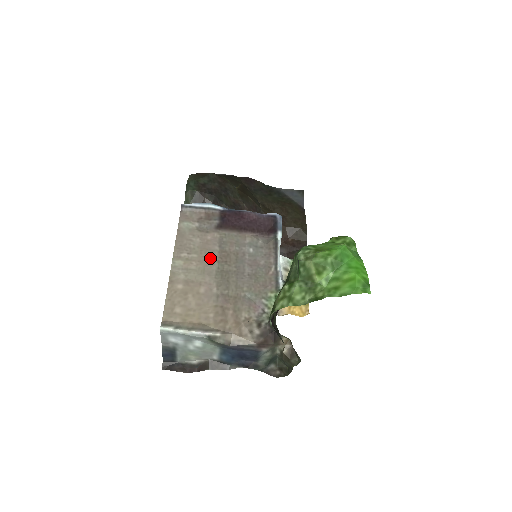
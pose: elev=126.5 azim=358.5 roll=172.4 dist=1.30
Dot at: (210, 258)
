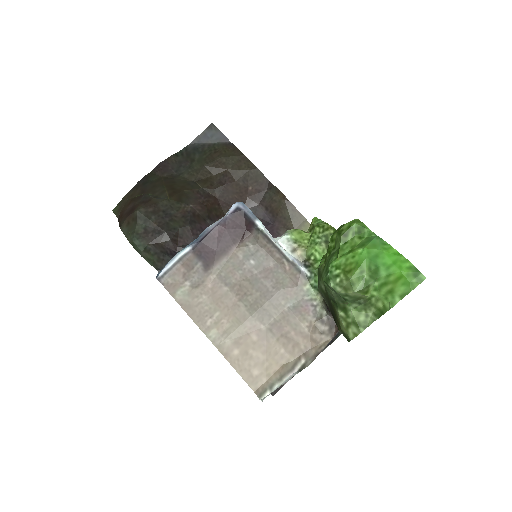
Dot at: (230, 304)
